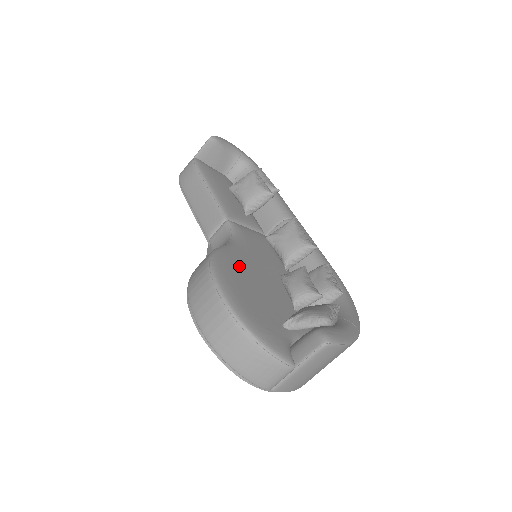
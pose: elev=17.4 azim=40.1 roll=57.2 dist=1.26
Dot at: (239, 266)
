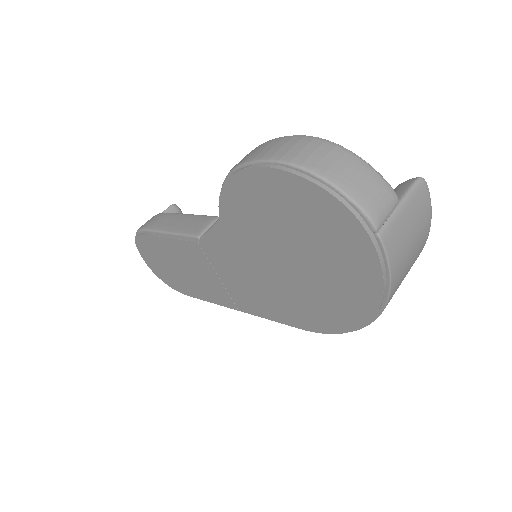
Dot at: occluded
